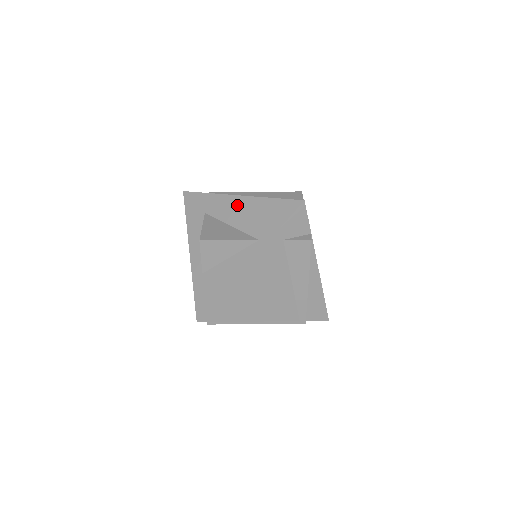
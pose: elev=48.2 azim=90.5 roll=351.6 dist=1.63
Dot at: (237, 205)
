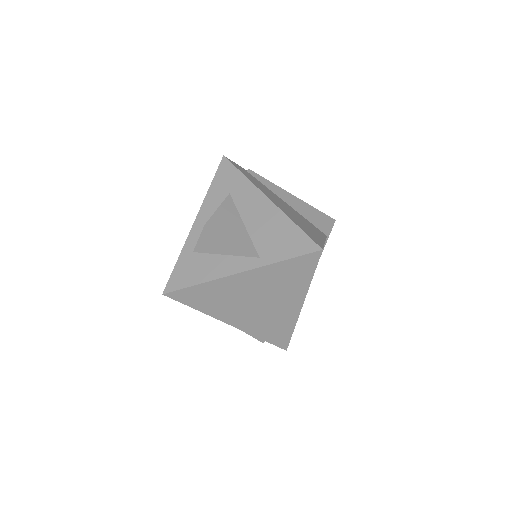
Dot at: (262, 207)
